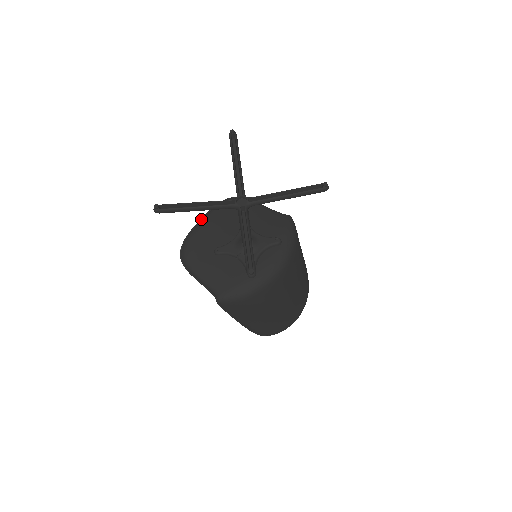
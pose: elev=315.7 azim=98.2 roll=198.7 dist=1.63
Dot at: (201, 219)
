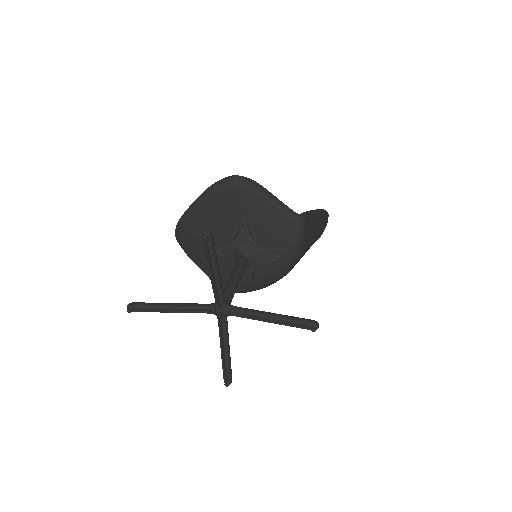
Dot at: (194, 203)
